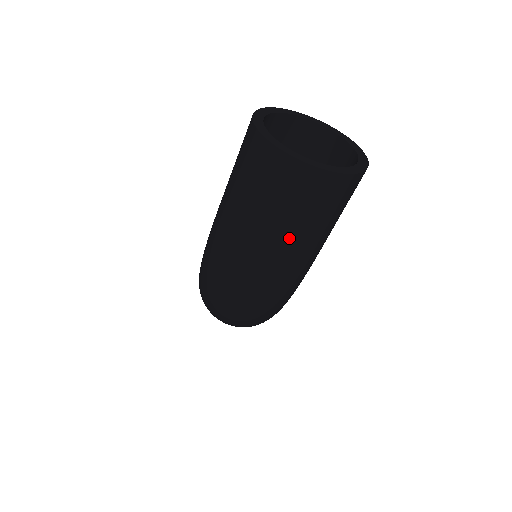
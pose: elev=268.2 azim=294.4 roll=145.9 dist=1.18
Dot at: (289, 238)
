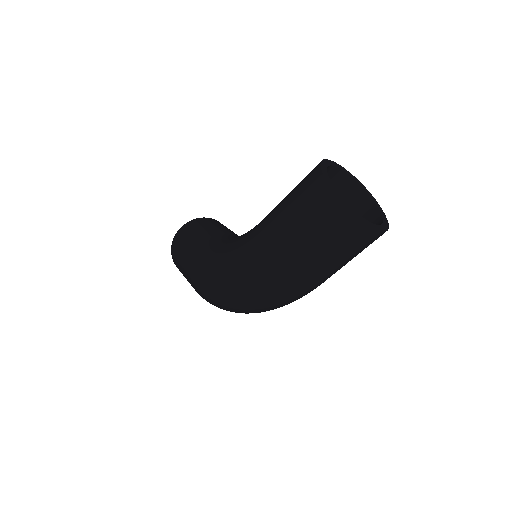
Dot at: (333, 269)
